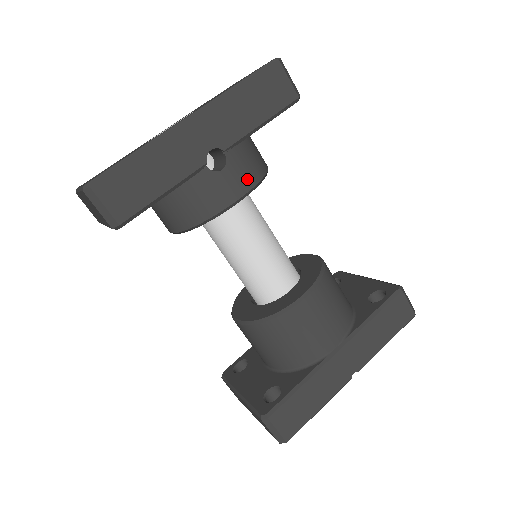
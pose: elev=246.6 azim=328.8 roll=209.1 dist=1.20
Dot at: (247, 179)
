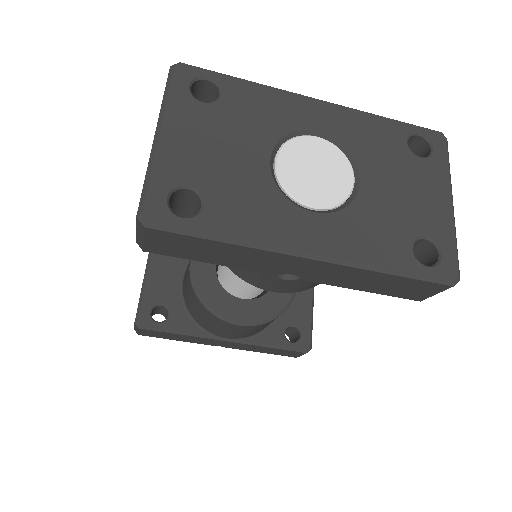
Dot at: (297, 289)
